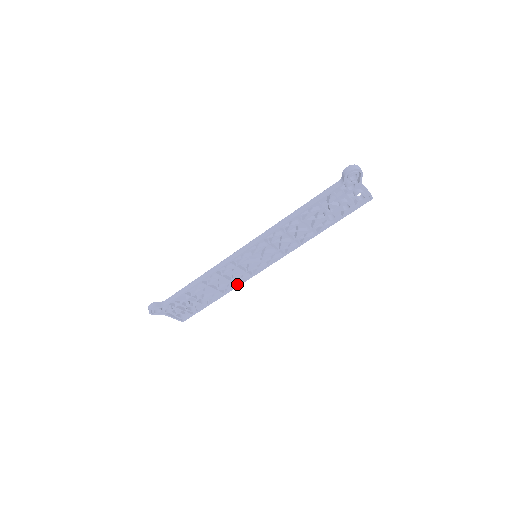
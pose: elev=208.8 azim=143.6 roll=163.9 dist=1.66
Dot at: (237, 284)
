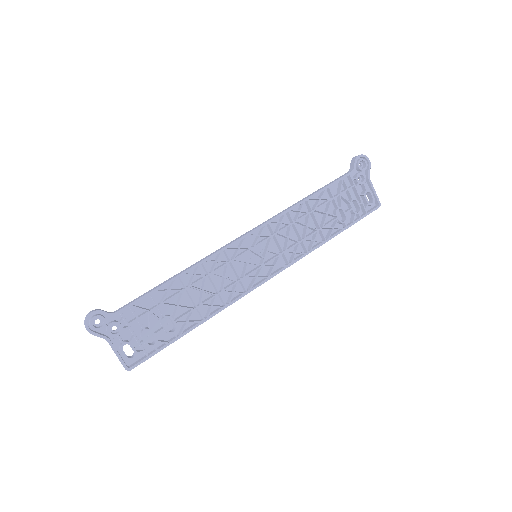
Dot at: (225, 303)
